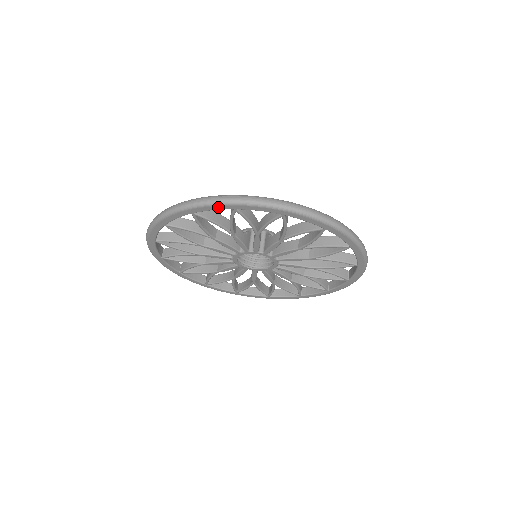
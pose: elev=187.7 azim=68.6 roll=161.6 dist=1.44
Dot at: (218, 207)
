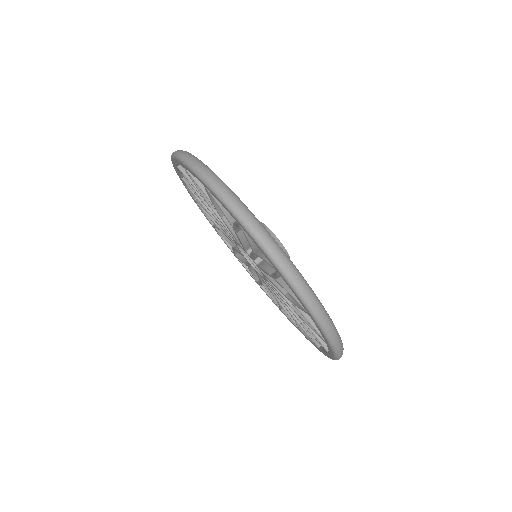
Dot at: (177, 161)
